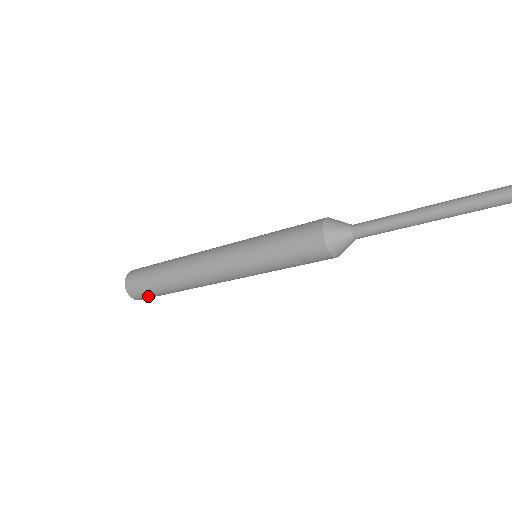
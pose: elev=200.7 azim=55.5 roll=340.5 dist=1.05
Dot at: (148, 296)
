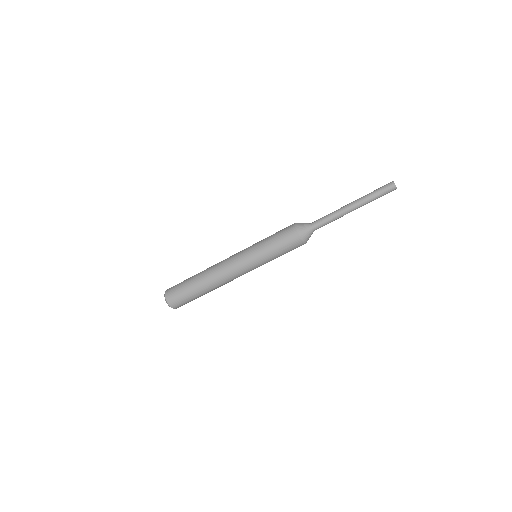
Dot at: (179, 298)
